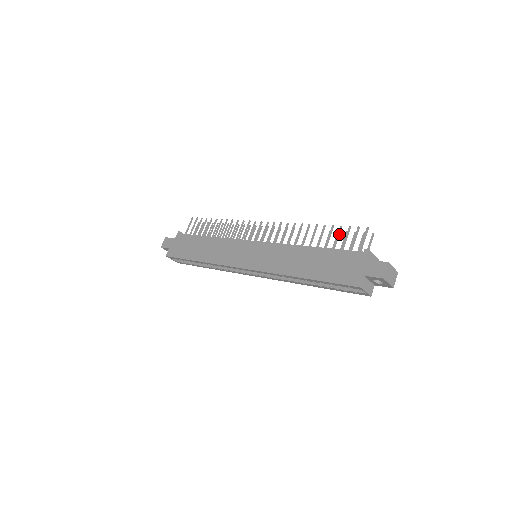
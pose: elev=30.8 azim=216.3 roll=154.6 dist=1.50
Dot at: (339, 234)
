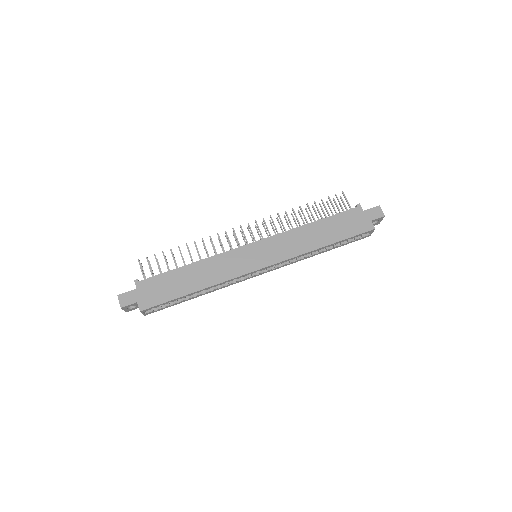
Dot at: (324, 205)
